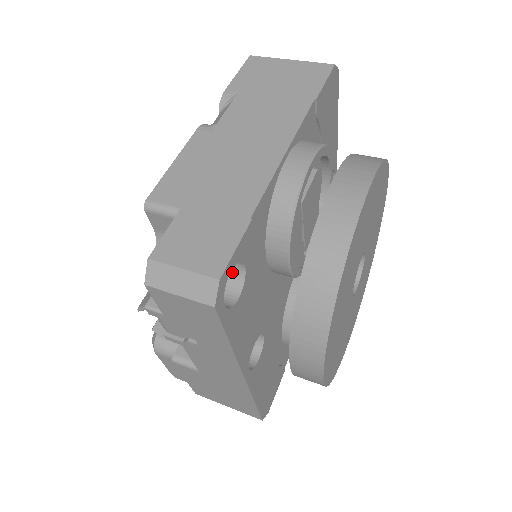
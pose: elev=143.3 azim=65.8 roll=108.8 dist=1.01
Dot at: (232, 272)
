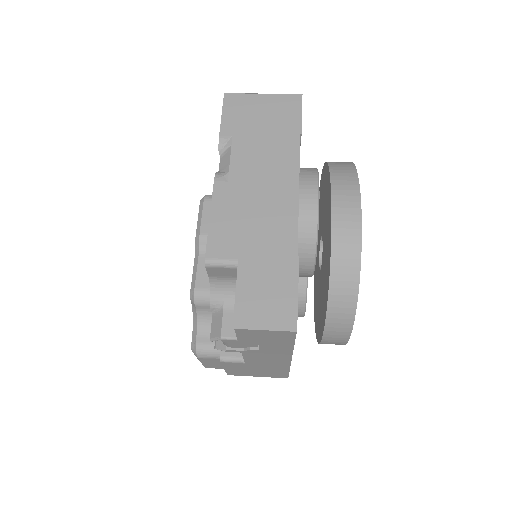
Dot at: occluded
